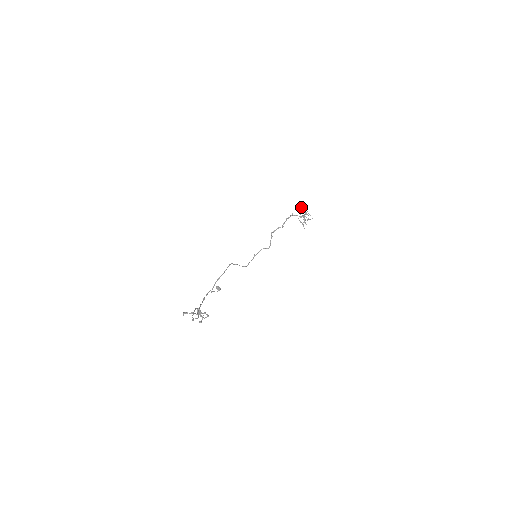
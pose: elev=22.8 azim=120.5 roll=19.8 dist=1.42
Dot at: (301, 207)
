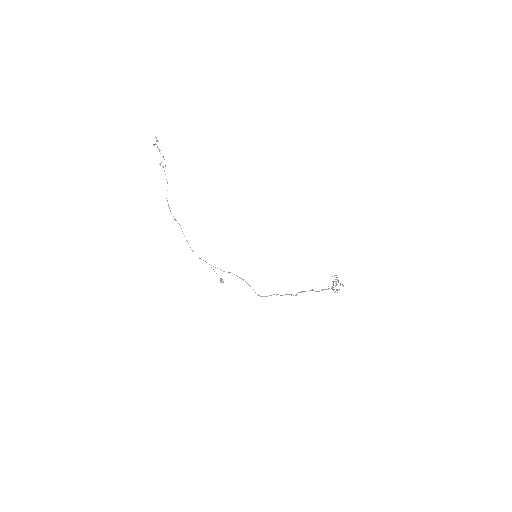
Dot at: occluded
